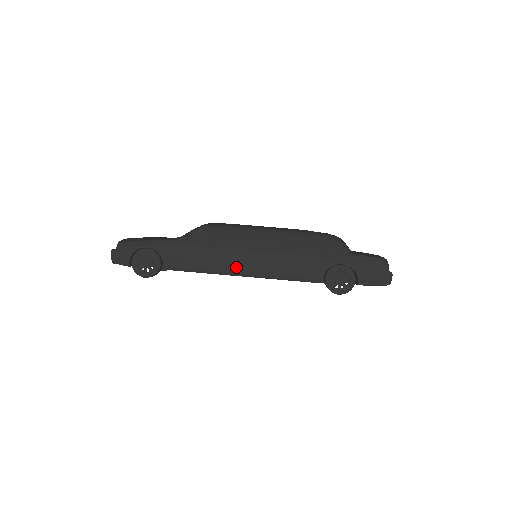
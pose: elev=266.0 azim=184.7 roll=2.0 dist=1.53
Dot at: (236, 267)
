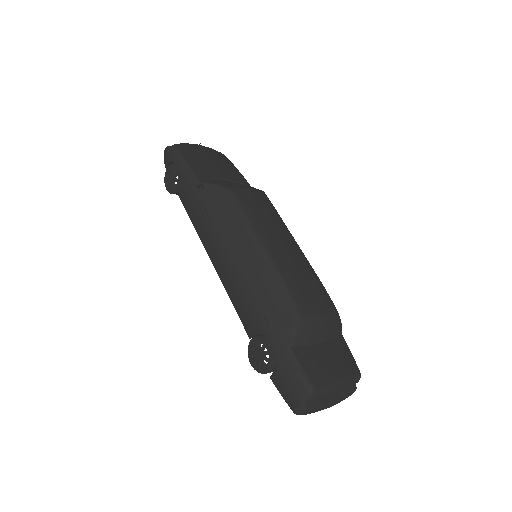
Dot at: (210, 248)
